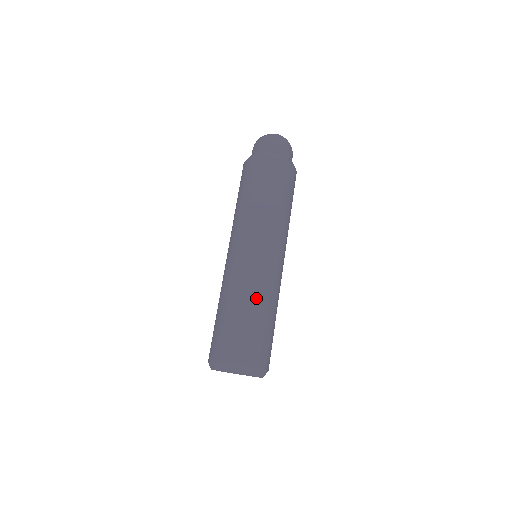
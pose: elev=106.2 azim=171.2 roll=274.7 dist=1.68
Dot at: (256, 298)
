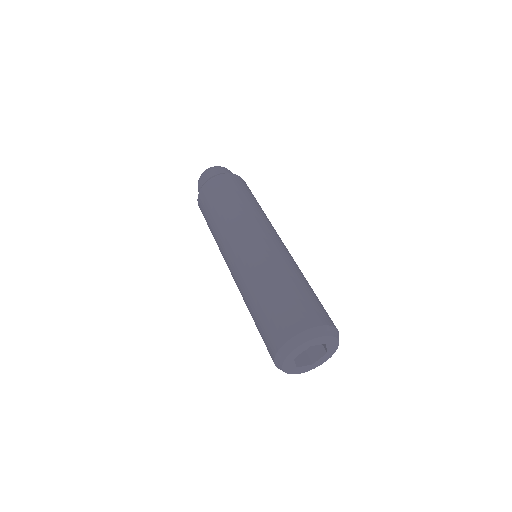
Dot at: (302, 273)
